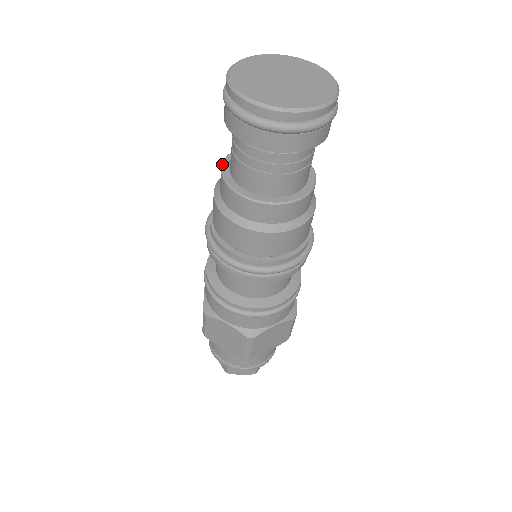
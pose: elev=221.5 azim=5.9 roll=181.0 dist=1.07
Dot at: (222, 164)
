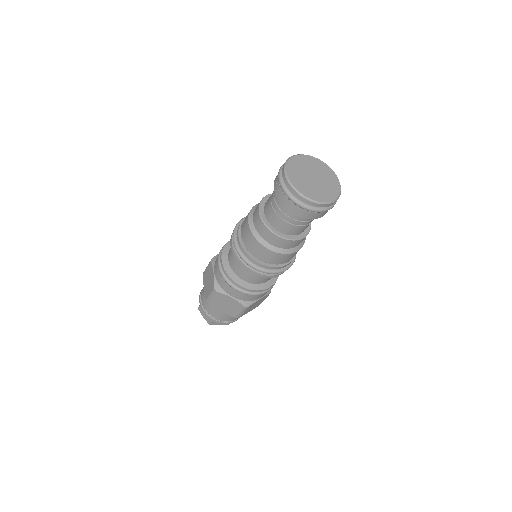
Dot at: (259, 210)
